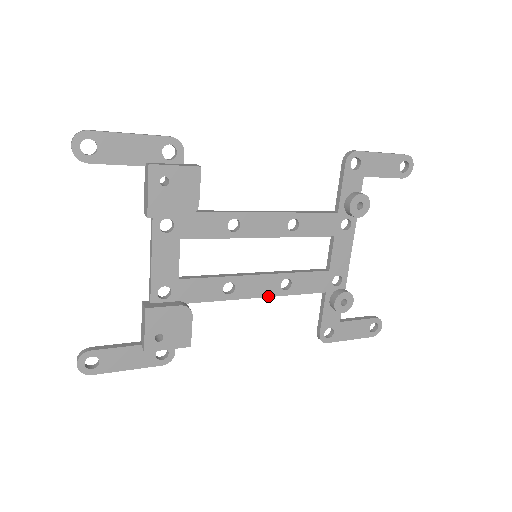
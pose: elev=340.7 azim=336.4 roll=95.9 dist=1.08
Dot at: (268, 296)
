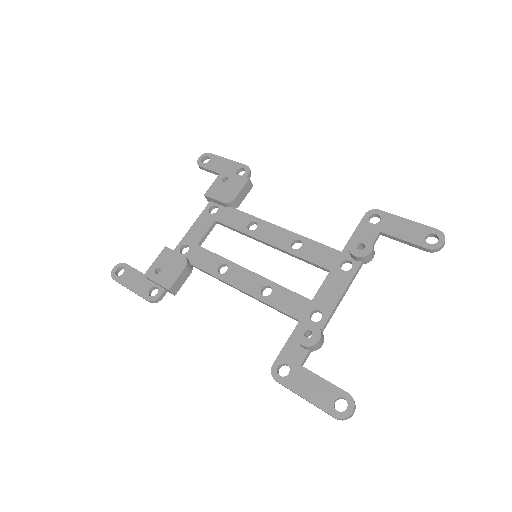
Dot at: (247, 292)
